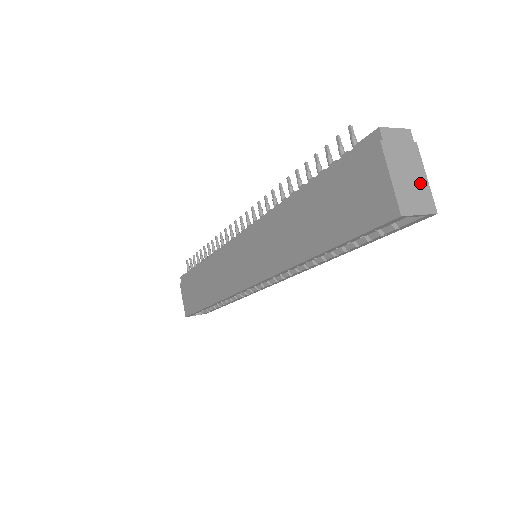
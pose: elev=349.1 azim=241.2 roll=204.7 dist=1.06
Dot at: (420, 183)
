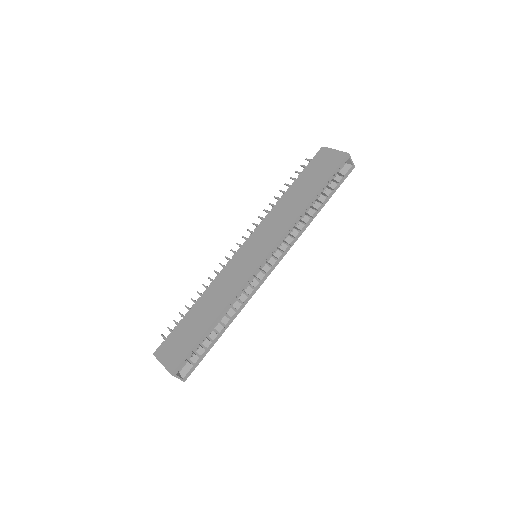
Dot at: occluded
